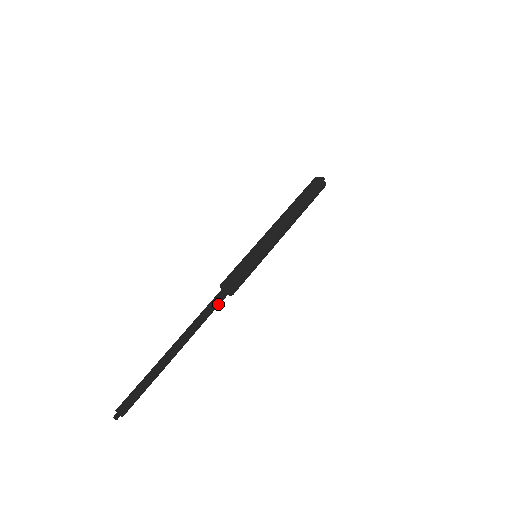
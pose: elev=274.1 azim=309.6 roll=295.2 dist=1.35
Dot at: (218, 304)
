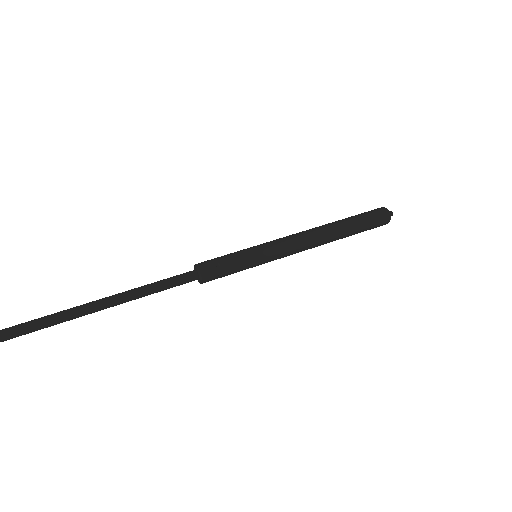
Dot at: (178, 285)
